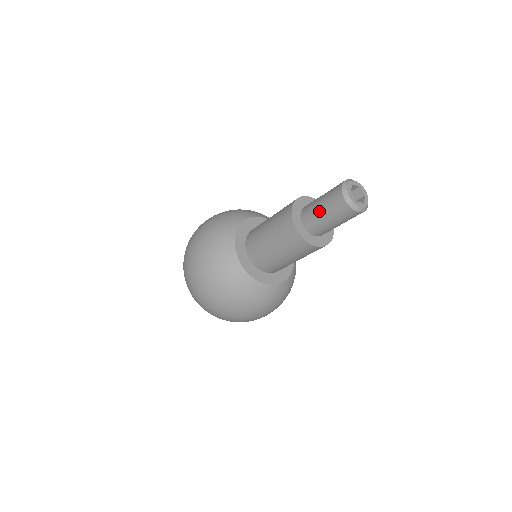
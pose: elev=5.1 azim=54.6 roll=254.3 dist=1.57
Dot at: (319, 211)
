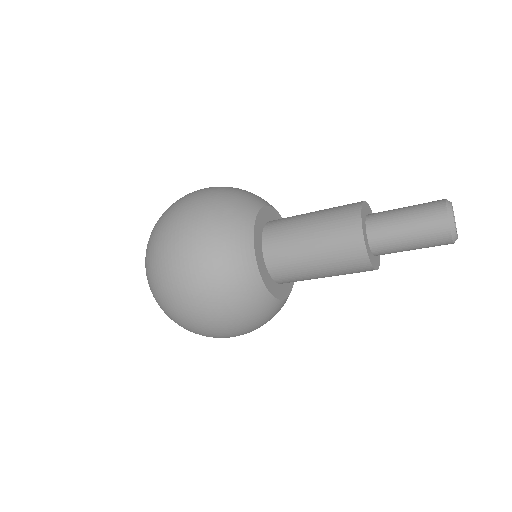
Dot at: (403, 235)
